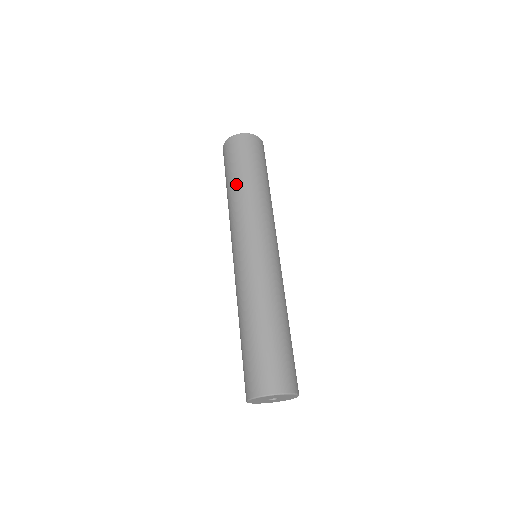
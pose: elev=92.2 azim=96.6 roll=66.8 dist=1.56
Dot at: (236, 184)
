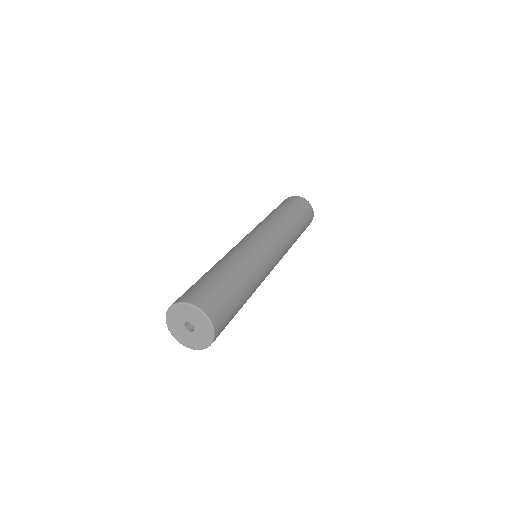
Dot at: (285, 213)
